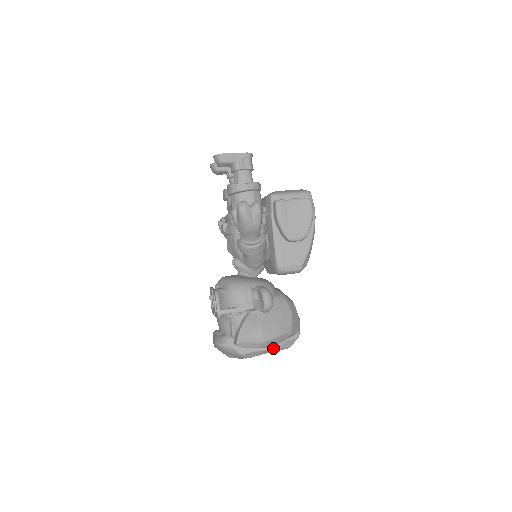
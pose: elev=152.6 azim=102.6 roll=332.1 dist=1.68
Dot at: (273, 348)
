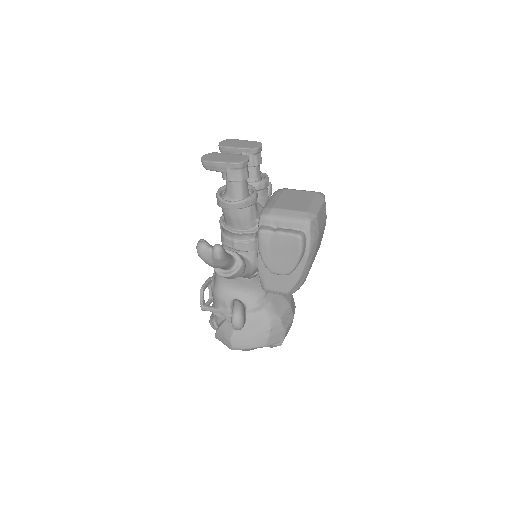
Dot at: occluded
